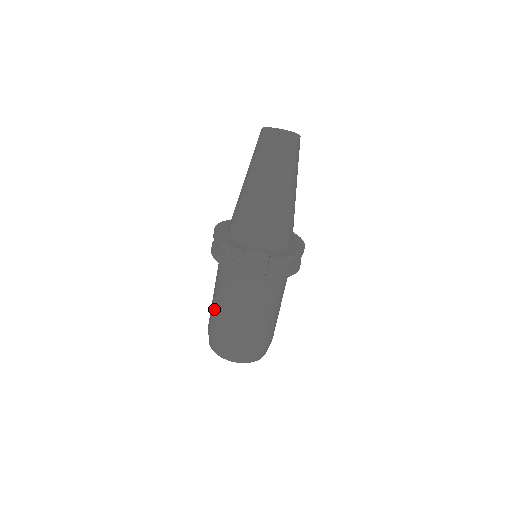
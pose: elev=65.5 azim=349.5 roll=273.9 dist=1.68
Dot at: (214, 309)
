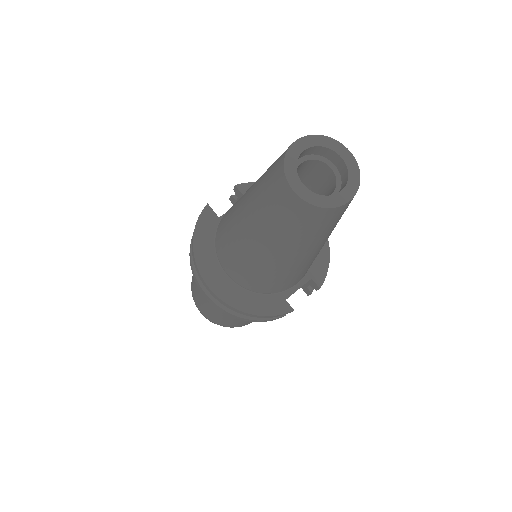
Dot at: (223, 319)
